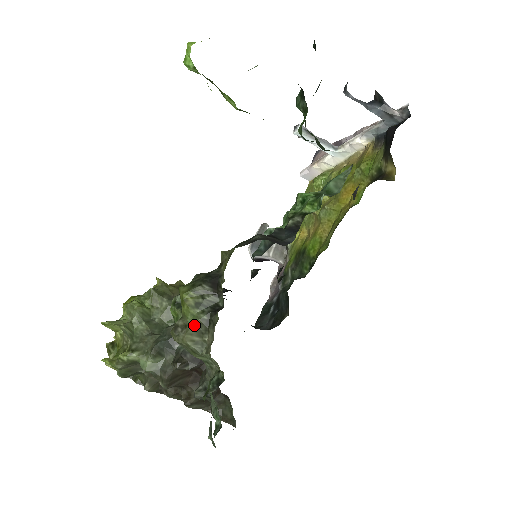
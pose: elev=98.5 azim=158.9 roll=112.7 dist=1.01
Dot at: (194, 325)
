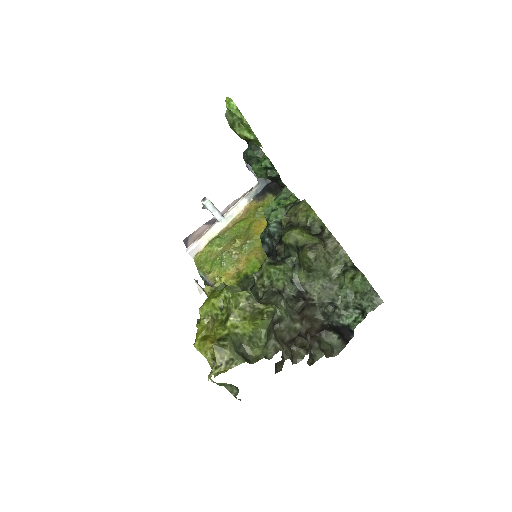
Dot at: (318, 242)
